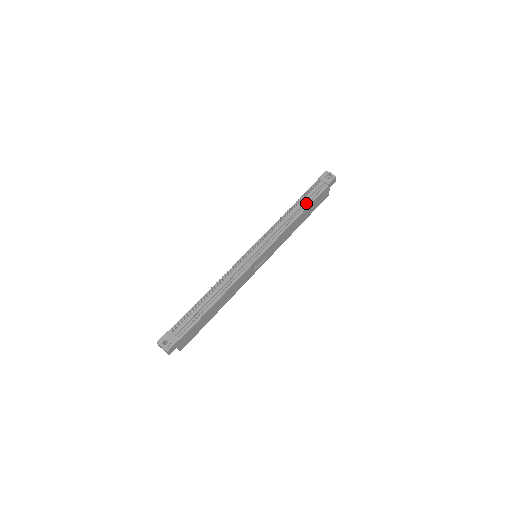
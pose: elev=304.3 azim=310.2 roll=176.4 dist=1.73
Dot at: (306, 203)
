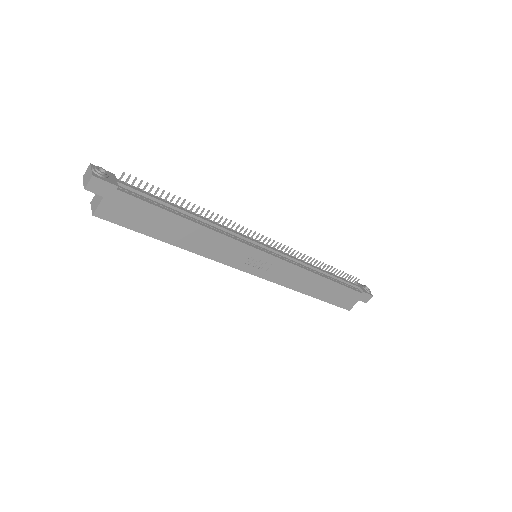
Dot at: (335, 279)
